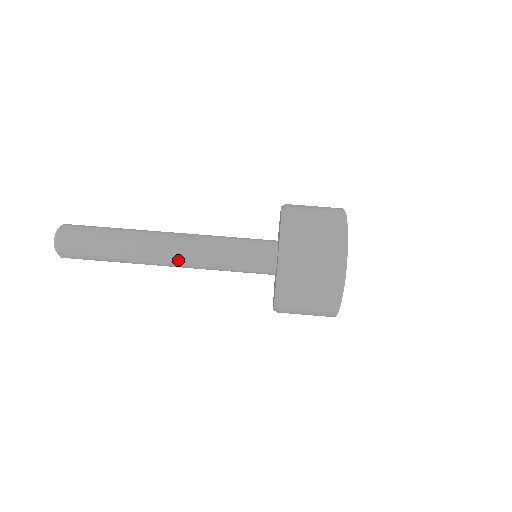
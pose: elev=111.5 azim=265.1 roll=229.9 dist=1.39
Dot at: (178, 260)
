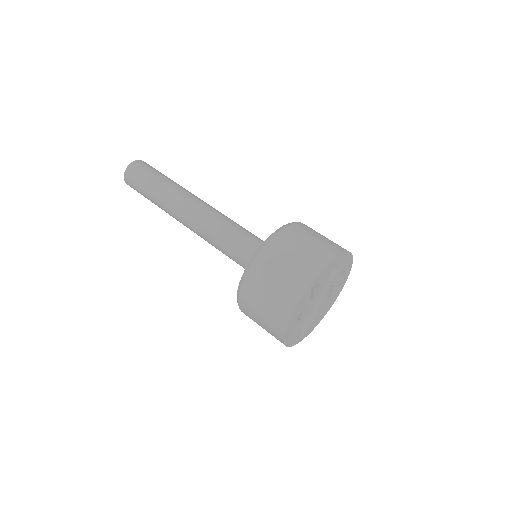
Dot at: (194, 227)
